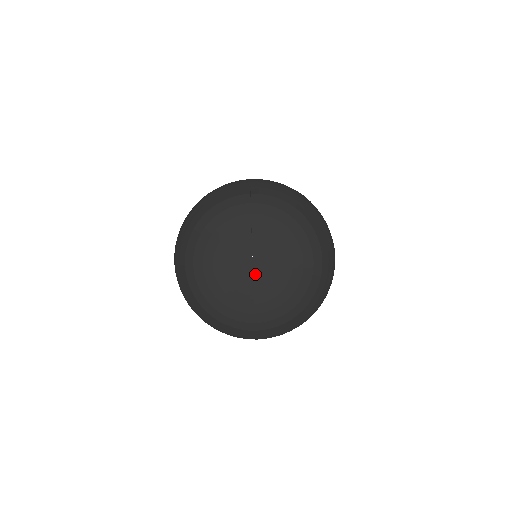
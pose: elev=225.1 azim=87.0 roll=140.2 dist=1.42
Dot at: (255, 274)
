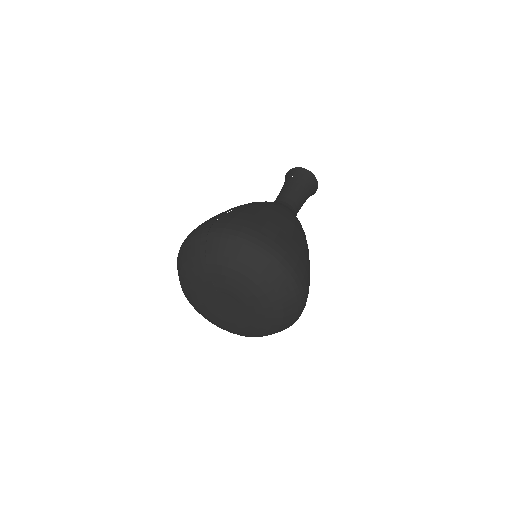
Dot at: (230, 311)
